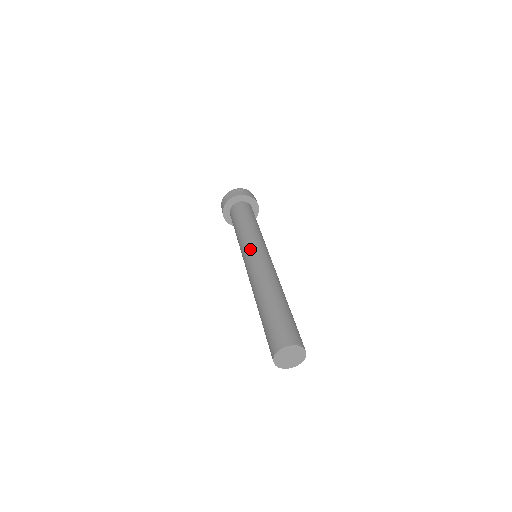
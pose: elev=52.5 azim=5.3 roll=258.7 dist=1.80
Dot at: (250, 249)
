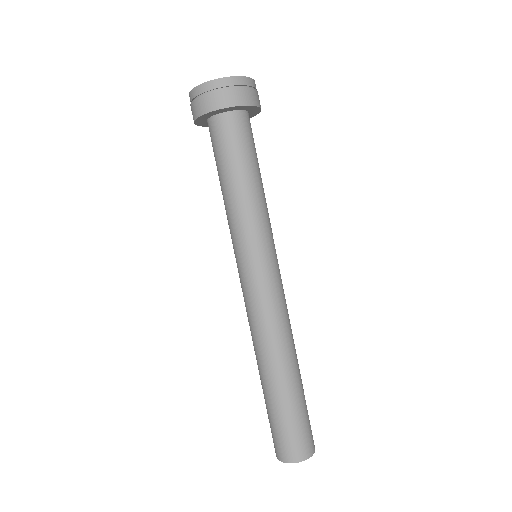
Dot at: (267, 261)
